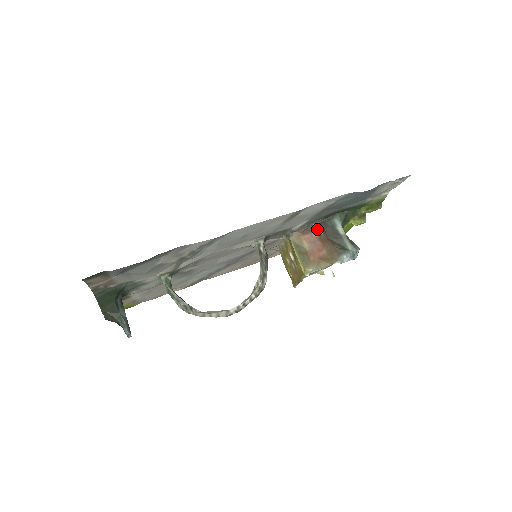
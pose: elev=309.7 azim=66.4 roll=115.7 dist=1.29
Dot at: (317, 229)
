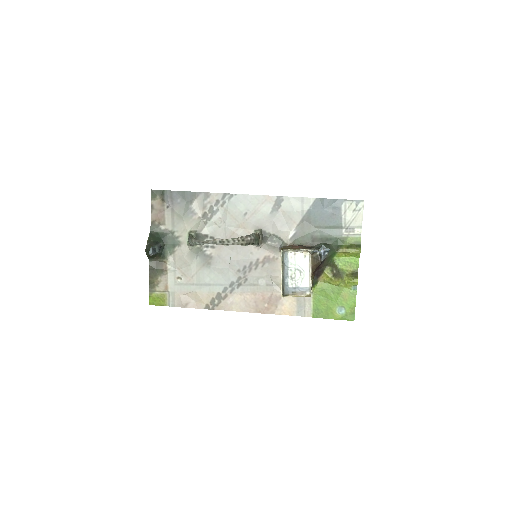
Dot at: (304, 246)
